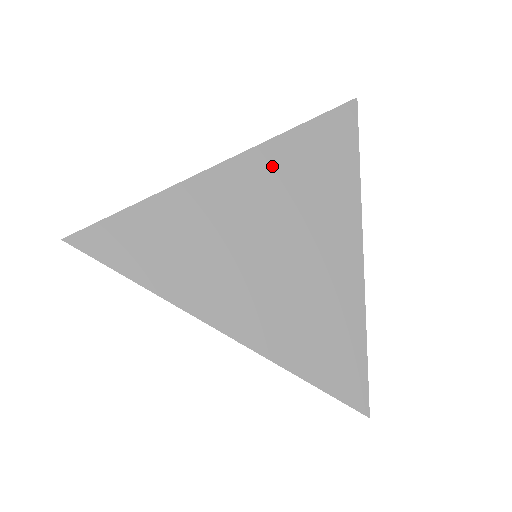
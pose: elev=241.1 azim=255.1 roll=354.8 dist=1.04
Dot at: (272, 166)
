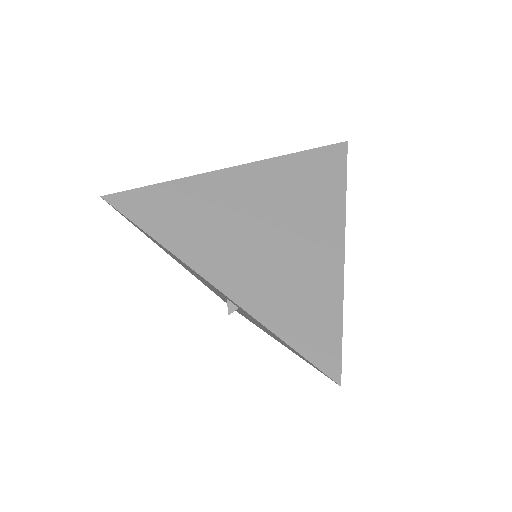
Dot at: (273, 175)
